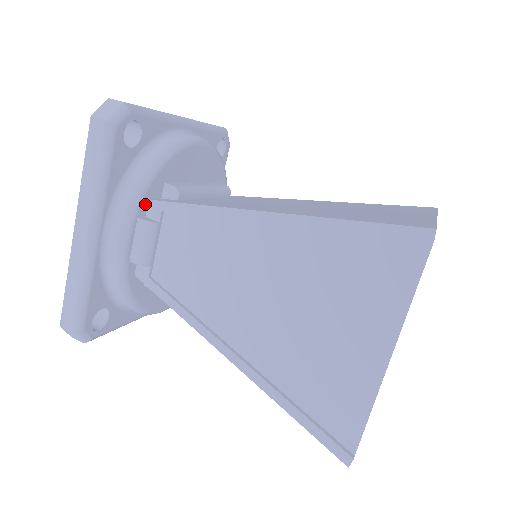
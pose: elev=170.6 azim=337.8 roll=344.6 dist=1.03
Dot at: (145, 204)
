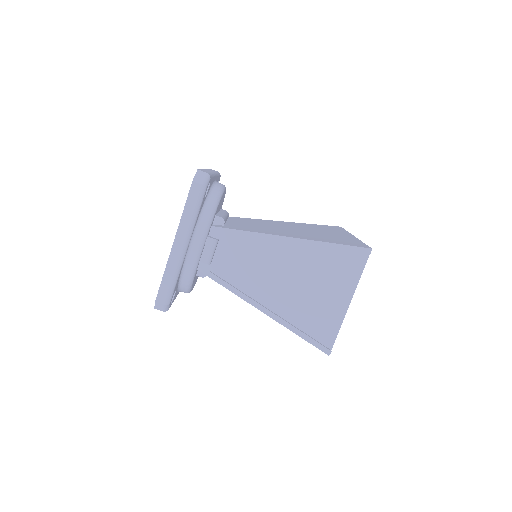
Dot at: (210, 229)
